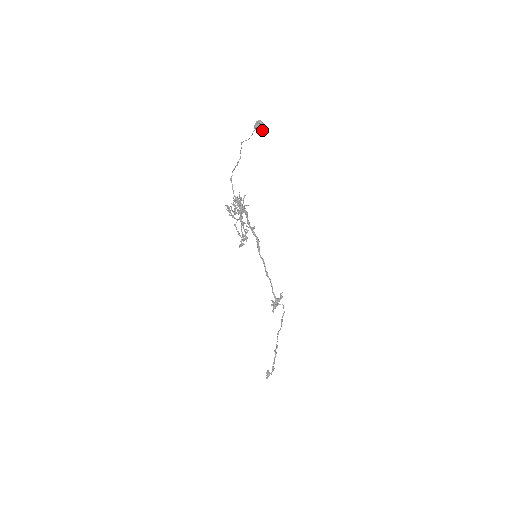
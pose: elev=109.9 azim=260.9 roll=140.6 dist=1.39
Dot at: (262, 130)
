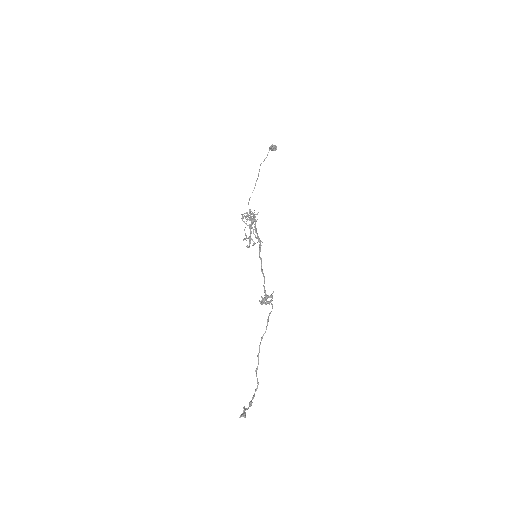
Dot at: (274, 146)
